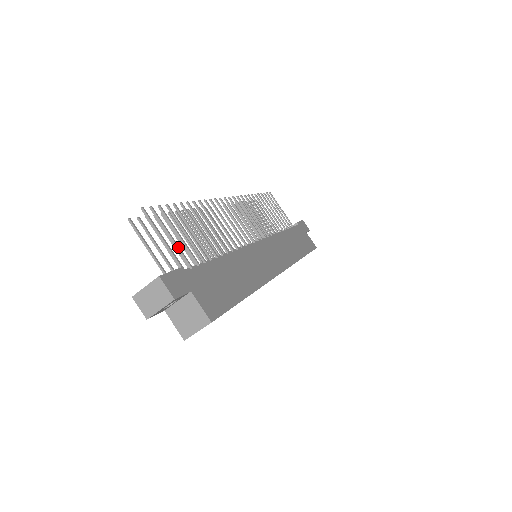
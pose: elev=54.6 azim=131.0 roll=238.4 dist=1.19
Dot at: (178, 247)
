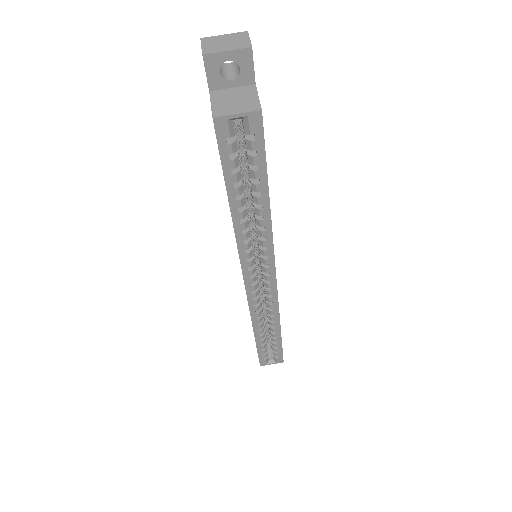
Dot at: occluded
